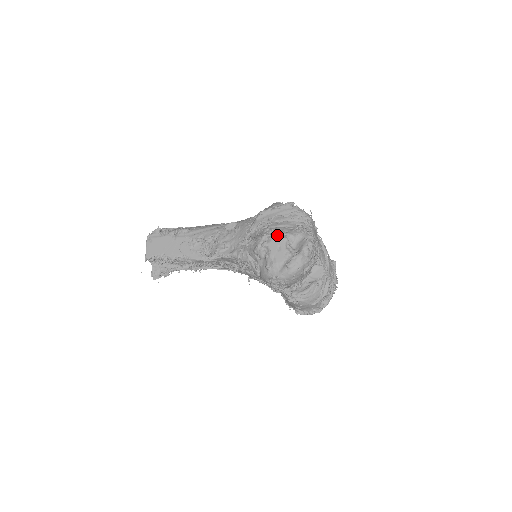
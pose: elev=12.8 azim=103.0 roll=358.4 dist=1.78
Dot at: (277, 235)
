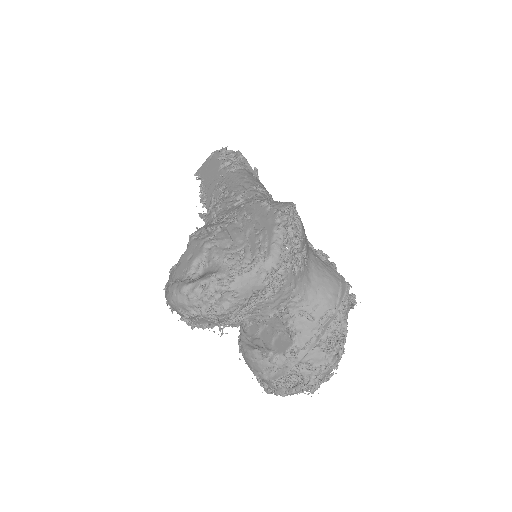
Dot at: (205, 239)
